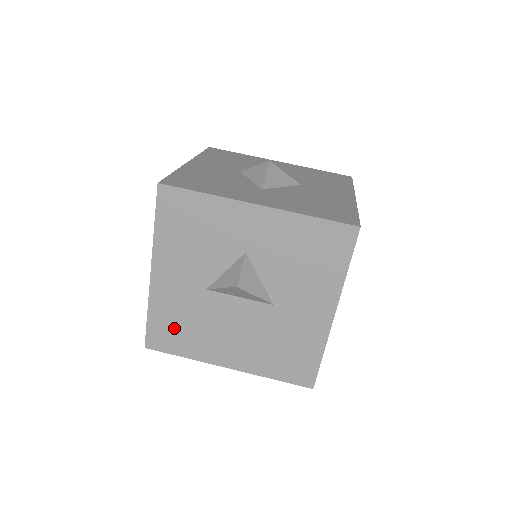
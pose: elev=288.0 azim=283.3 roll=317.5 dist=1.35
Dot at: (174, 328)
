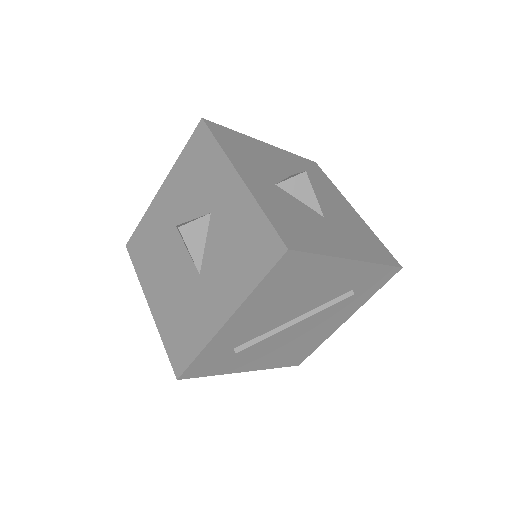
Dot at: (145, 243)
